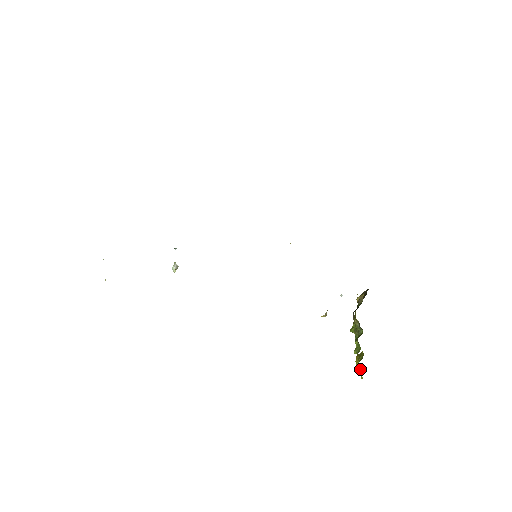
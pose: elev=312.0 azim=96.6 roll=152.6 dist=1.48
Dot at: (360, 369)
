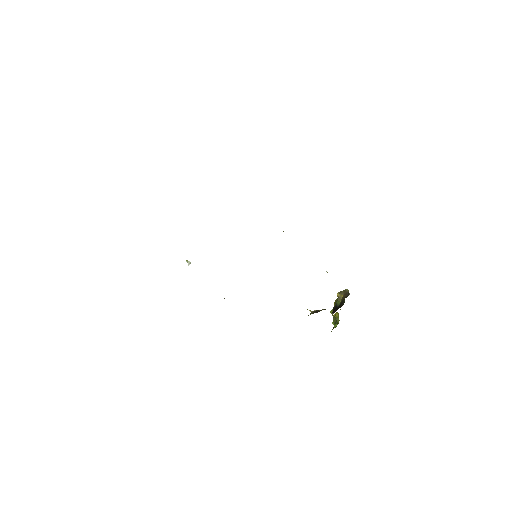
Dot at: occluded
